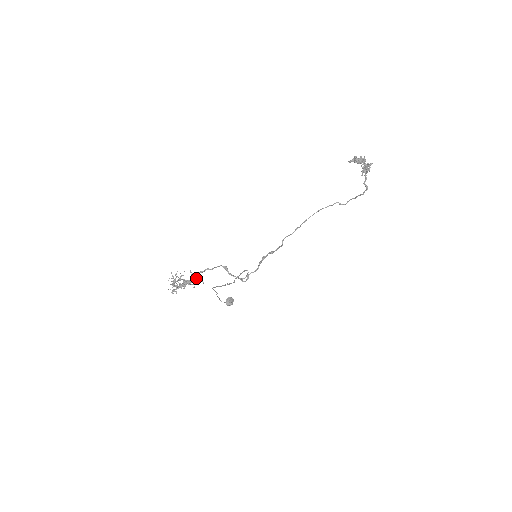
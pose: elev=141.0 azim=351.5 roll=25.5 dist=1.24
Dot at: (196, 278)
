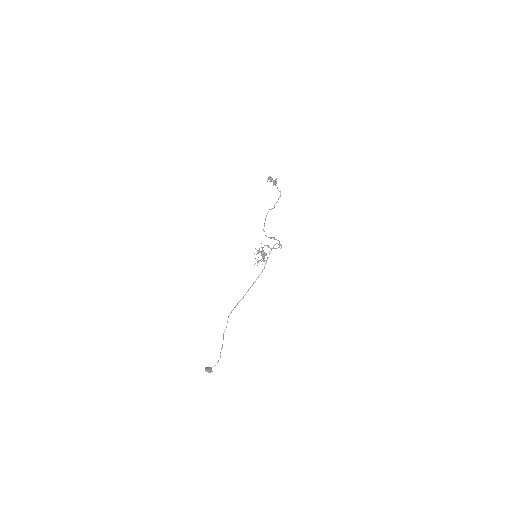
Dot at: (264, 252)
